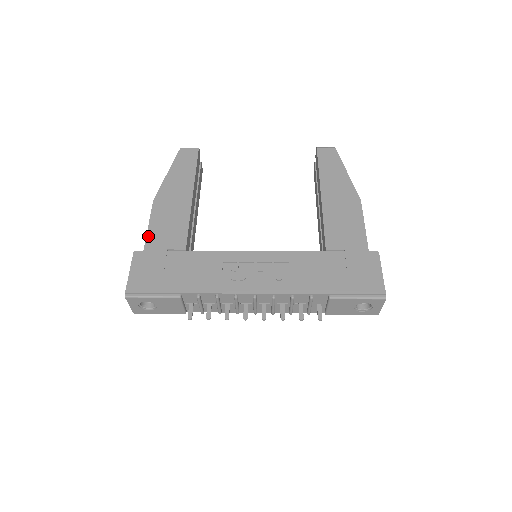
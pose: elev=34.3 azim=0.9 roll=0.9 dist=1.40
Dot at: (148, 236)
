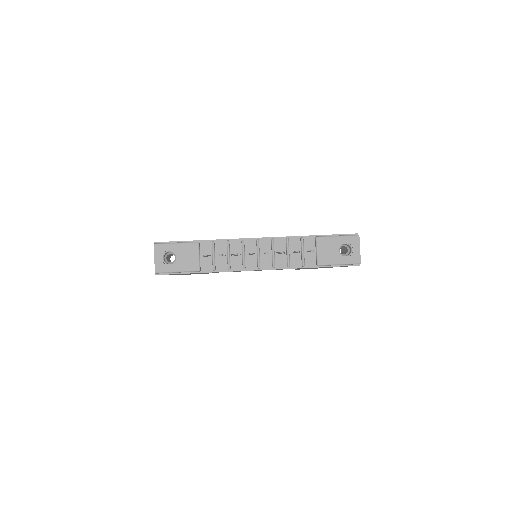
Dot at: occluded
